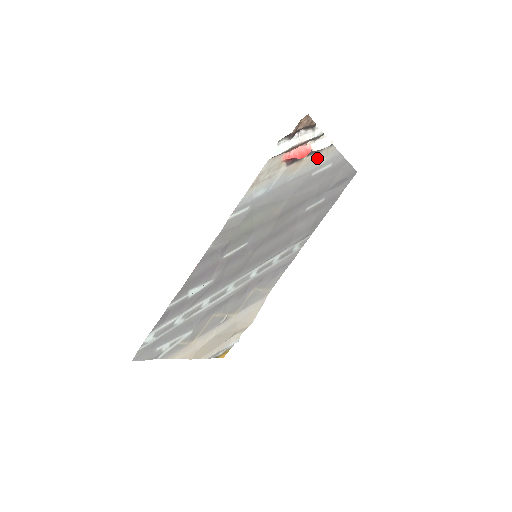
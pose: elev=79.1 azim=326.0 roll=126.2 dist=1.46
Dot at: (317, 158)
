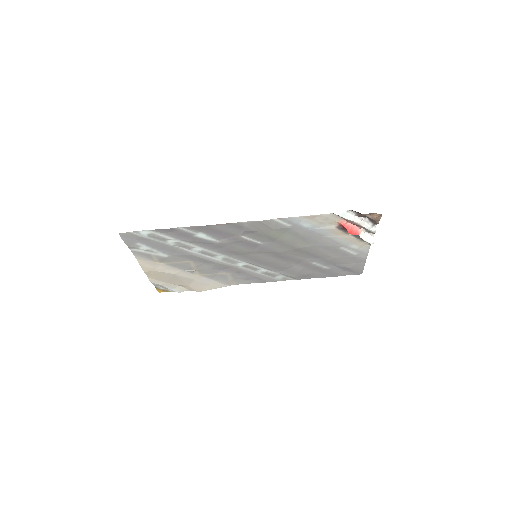
Dot at: (355, 242)
